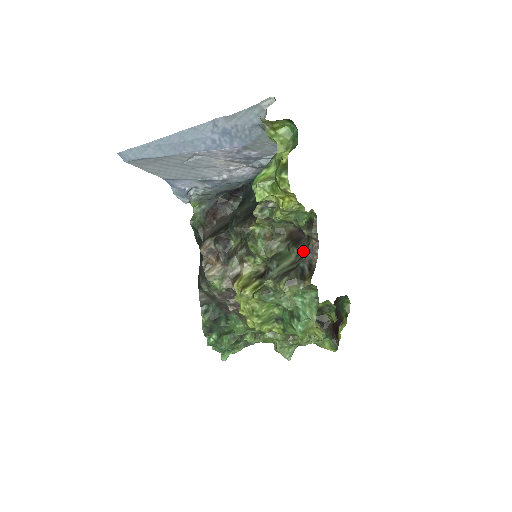
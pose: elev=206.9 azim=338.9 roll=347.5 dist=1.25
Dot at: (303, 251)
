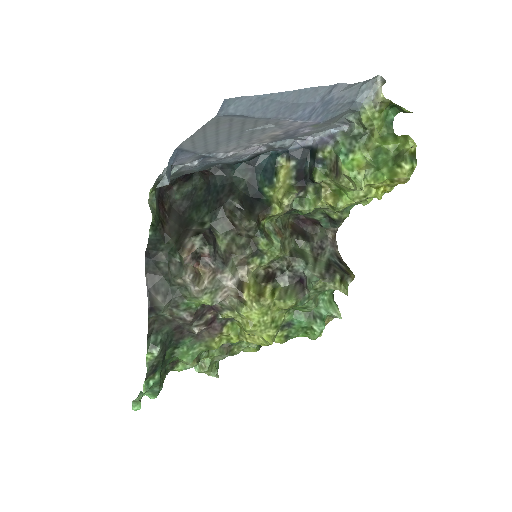
Dot at: (318, 245)
